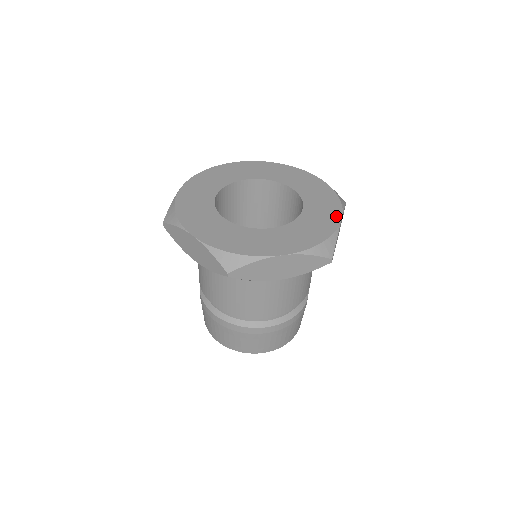
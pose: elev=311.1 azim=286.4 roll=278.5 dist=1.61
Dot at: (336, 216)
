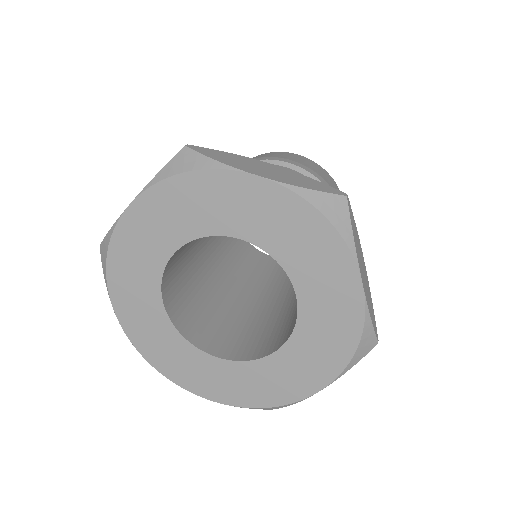
Dot at: (314, 385)
